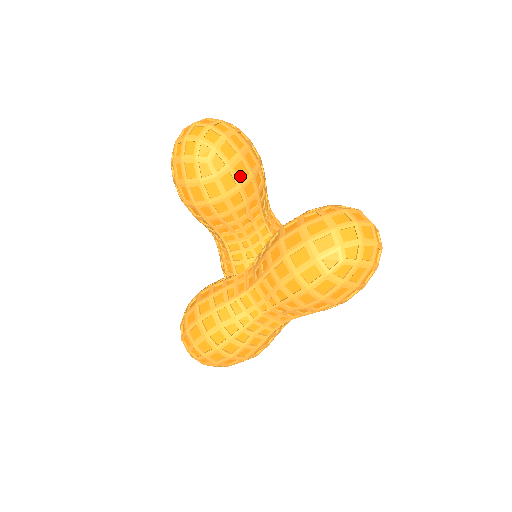
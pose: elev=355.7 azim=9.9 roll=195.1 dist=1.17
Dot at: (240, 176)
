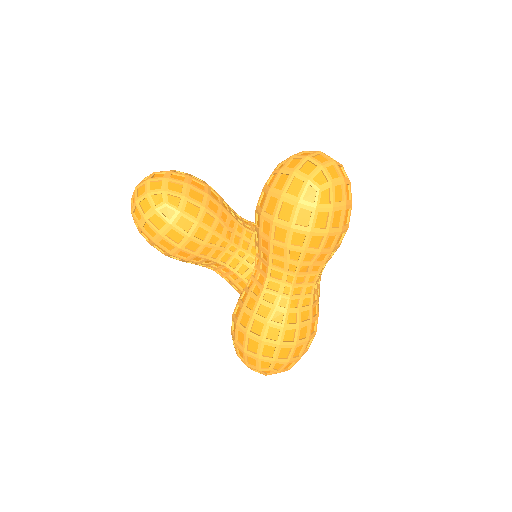
Dot at: (198, 200)
